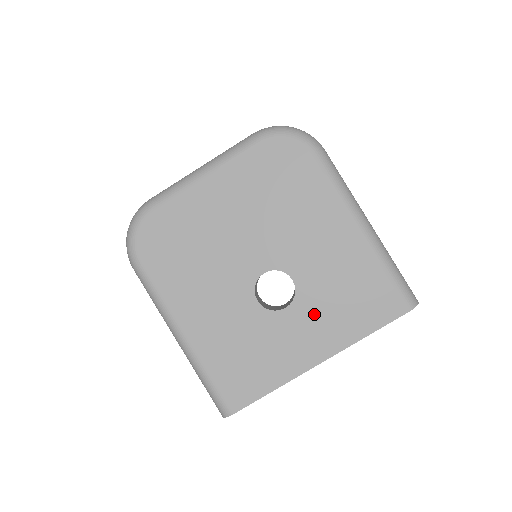
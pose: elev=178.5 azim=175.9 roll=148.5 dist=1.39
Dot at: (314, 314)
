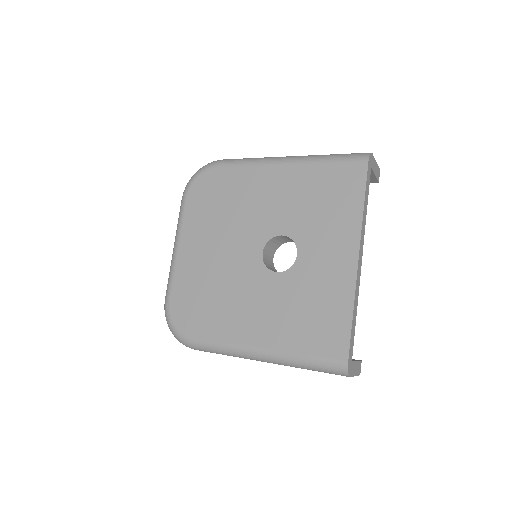
Dot at: (317, 236)
